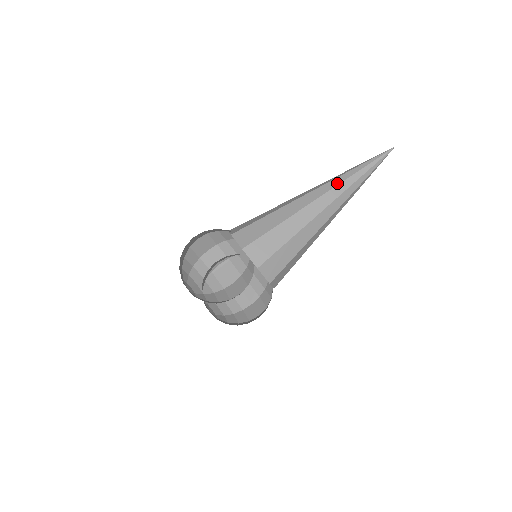
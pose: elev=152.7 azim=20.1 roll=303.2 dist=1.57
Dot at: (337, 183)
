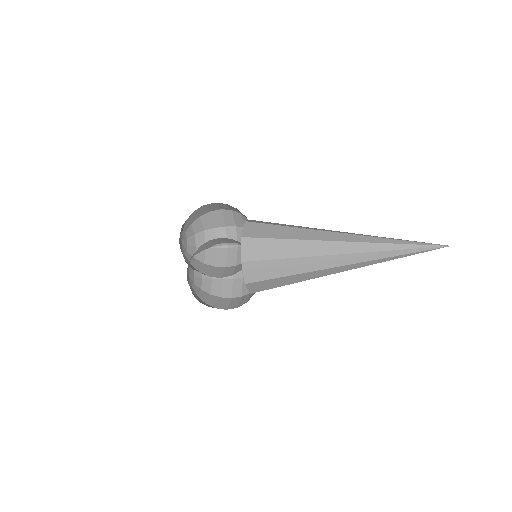
Dot at: (368, 240)
